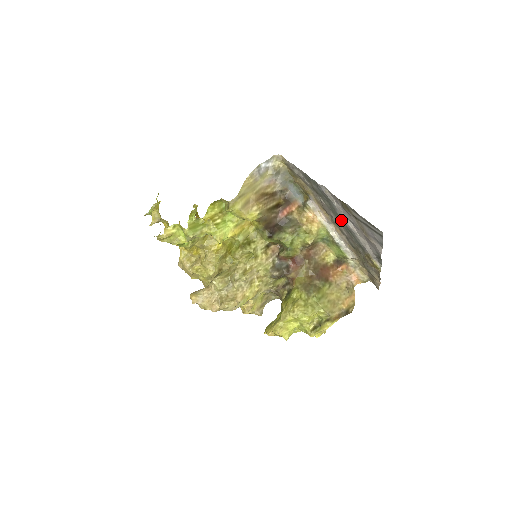
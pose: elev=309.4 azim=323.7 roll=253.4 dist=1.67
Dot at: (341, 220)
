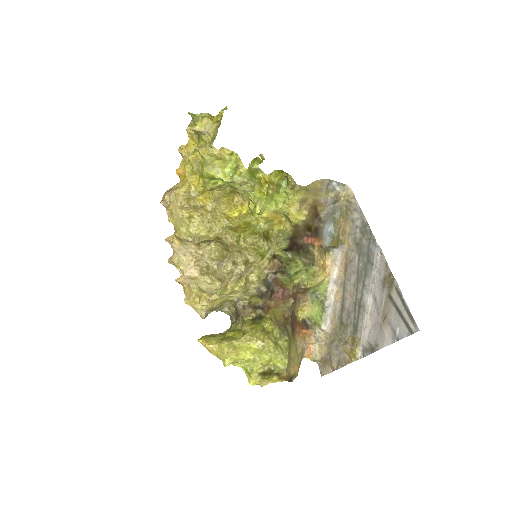
Dot at: (361, 289)
